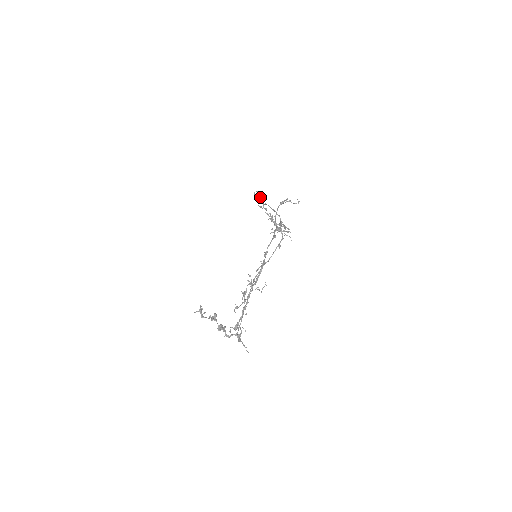
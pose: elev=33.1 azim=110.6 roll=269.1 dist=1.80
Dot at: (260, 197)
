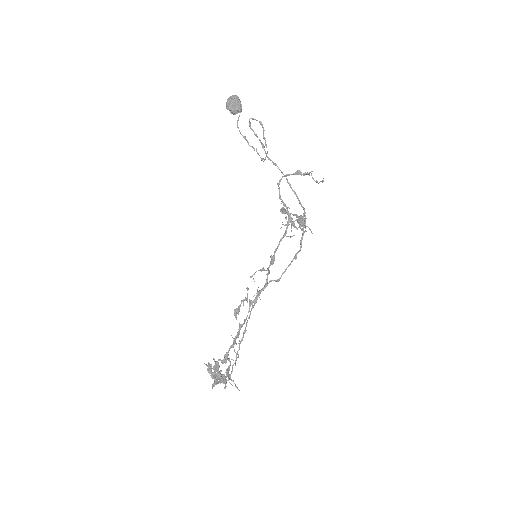
Dot at: (238, 108)
